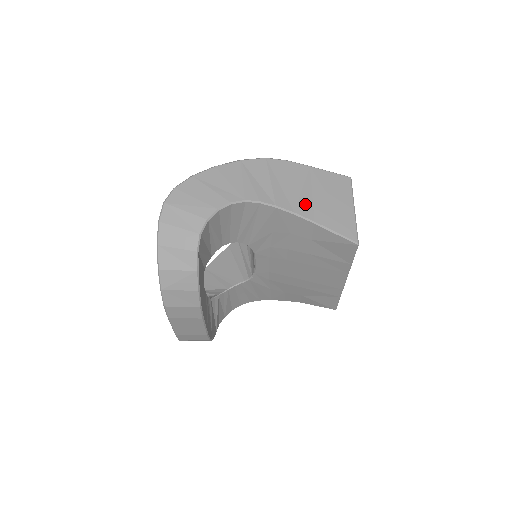
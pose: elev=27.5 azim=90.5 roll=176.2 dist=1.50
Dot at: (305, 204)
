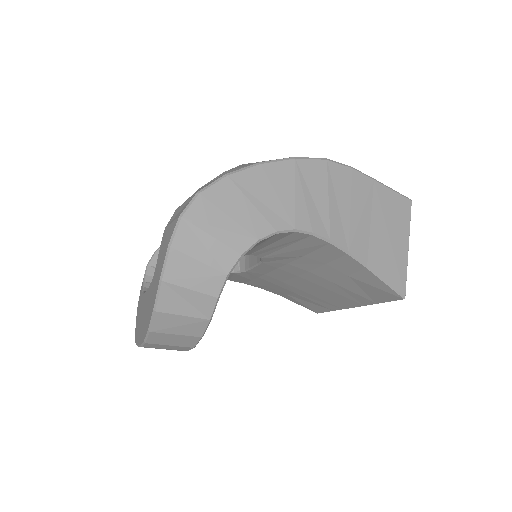
Dot at: (361, 239)
